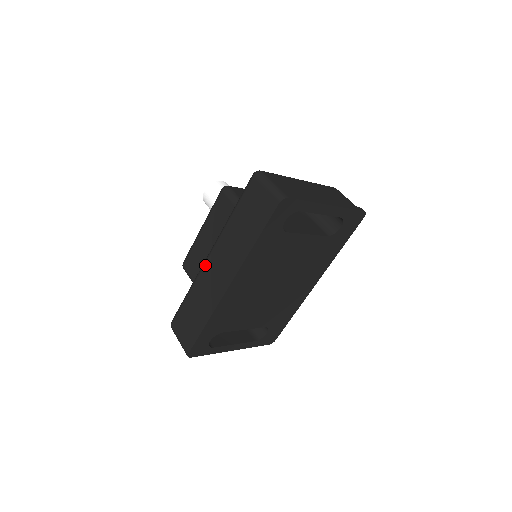
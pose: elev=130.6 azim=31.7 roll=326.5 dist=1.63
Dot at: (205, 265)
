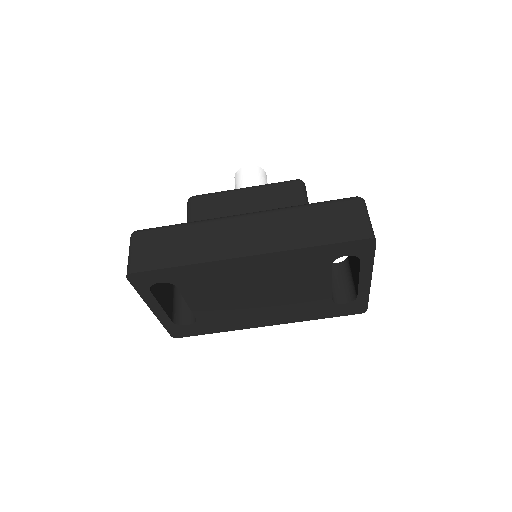
Dot at: (234, 218)
